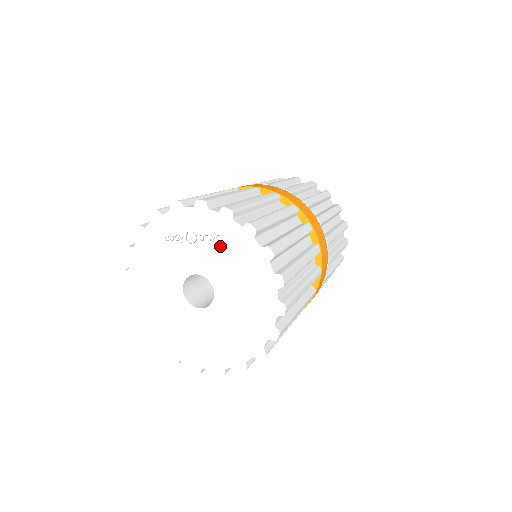
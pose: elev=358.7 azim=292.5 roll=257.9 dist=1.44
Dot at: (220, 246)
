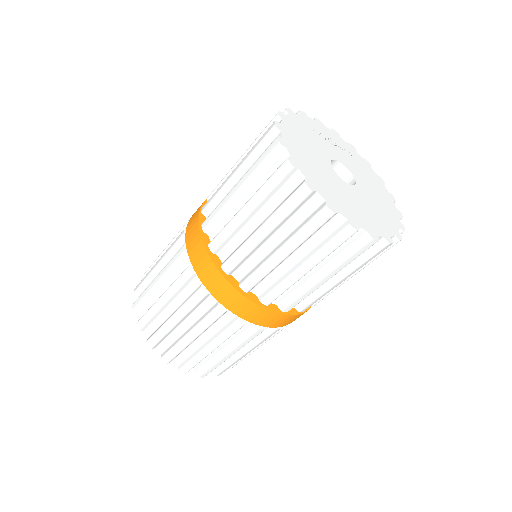
Dot at: (352, 158)
